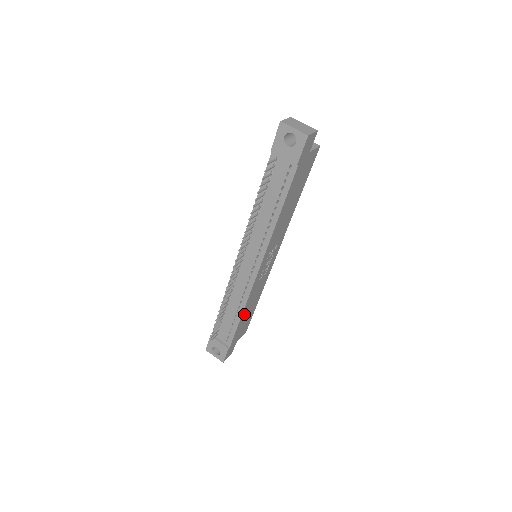
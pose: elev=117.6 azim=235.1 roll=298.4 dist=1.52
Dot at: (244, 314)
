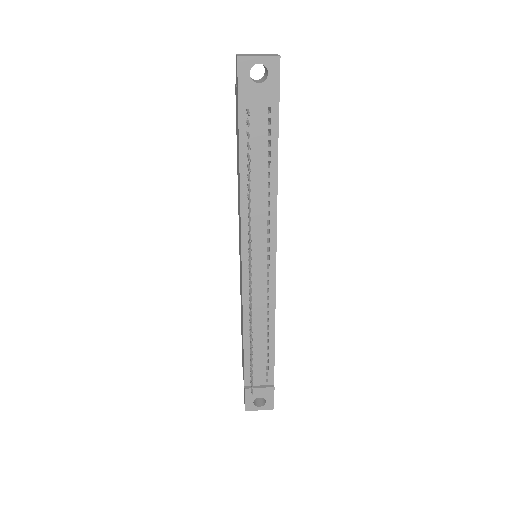
Dot at: occluded
